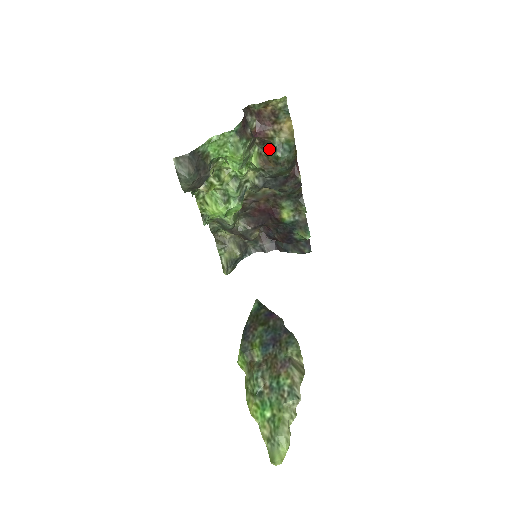
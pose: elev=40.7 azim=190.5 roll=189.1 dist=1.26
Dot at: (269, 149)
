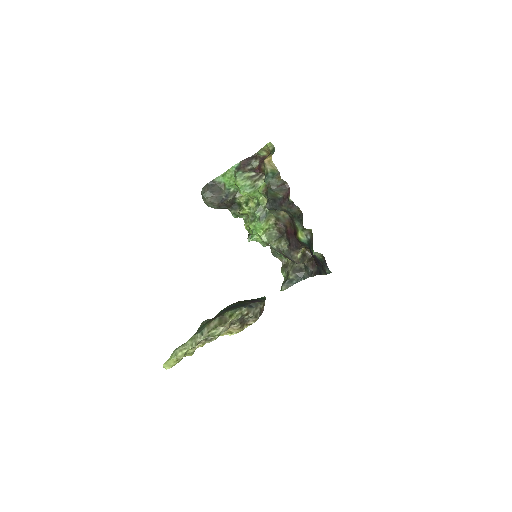
Dot at: occluded
